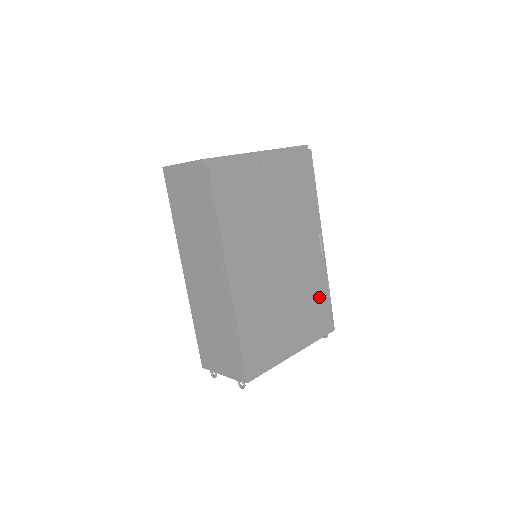
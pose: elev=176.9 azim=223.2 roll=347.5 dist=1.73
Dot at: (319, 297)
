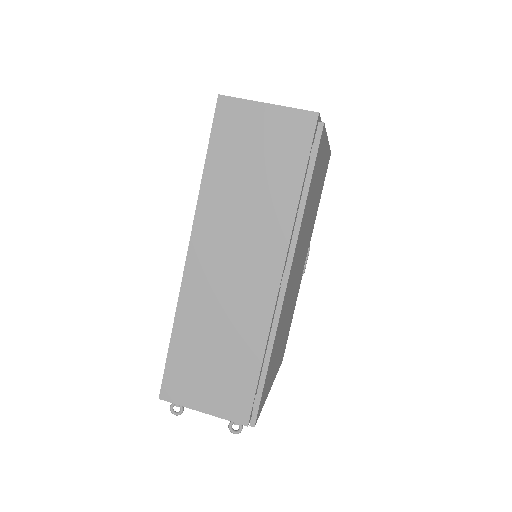
Dot at: (290, 321)
